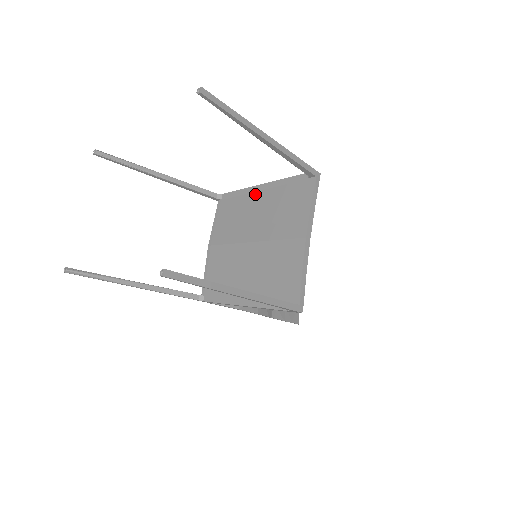
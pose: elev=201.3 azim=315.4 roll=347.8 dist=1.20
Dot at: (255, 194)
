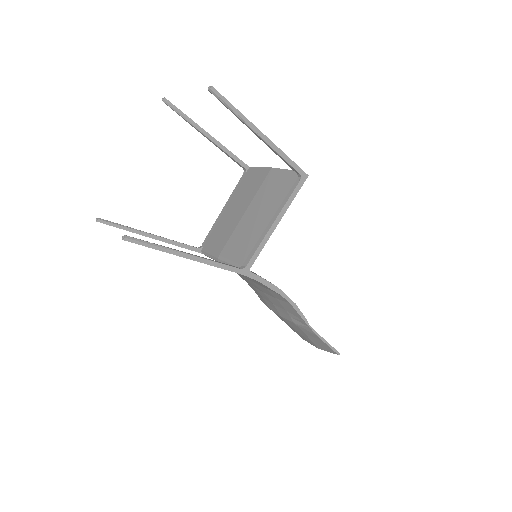
Dot at: (223, 213)
